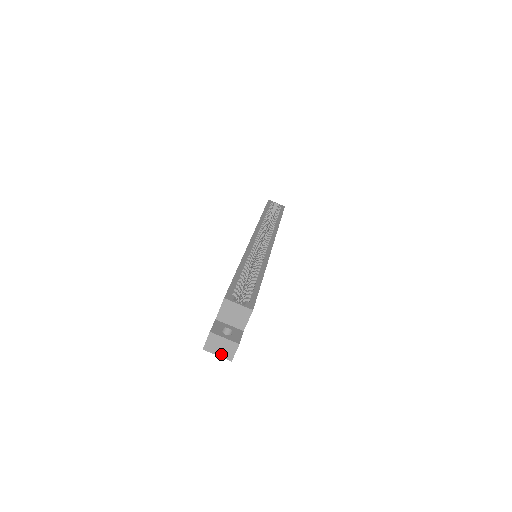
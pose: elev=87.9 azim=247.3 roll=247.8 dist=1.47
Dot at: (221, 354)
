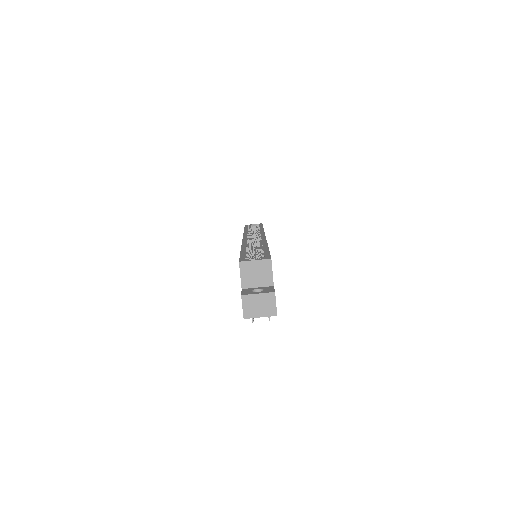
Dot at: (263, 314)
